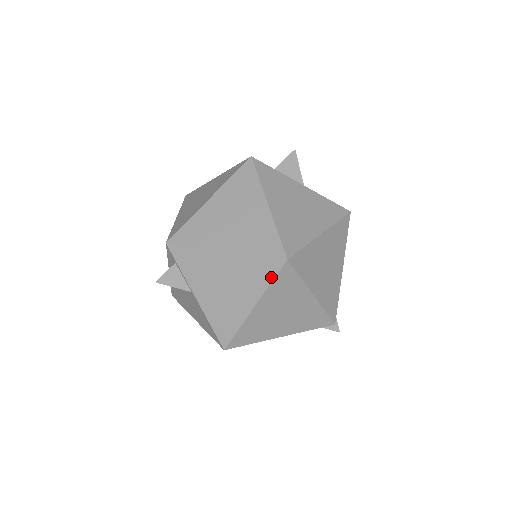
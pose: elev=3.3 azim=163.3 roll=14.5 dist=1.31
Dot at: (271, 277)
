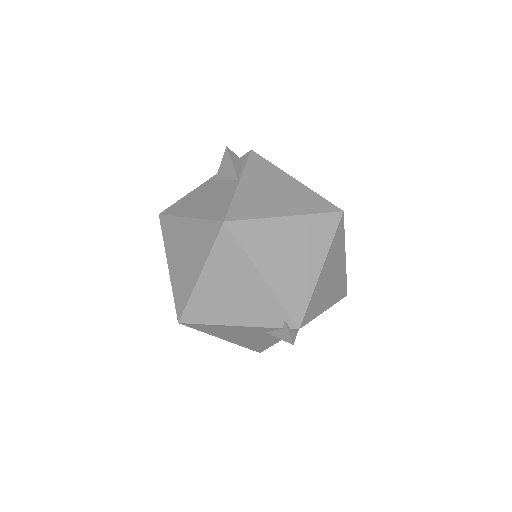
Dot at: (321, 211)
